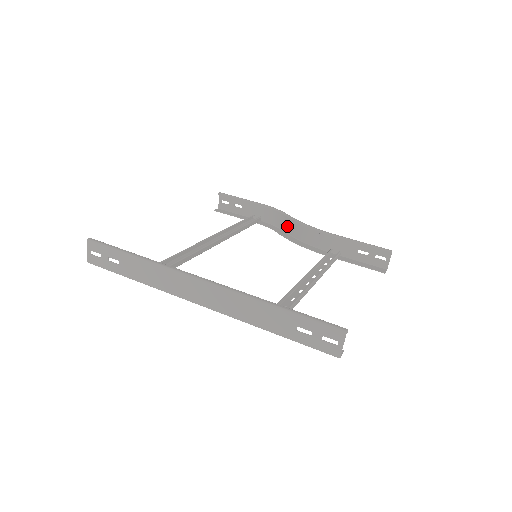
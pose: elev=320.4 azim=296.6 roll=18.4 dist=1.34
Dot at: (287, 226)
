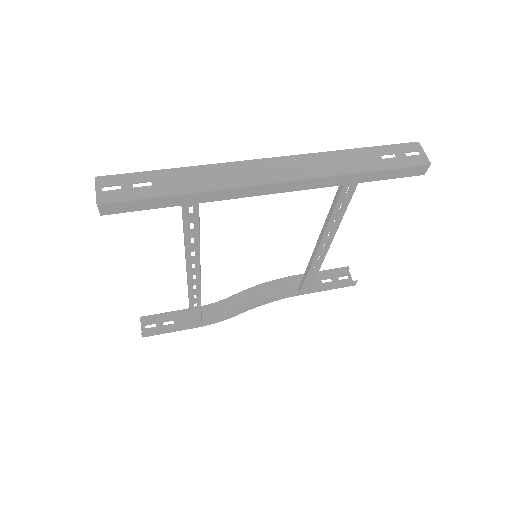
Dot at: (238, 307)
